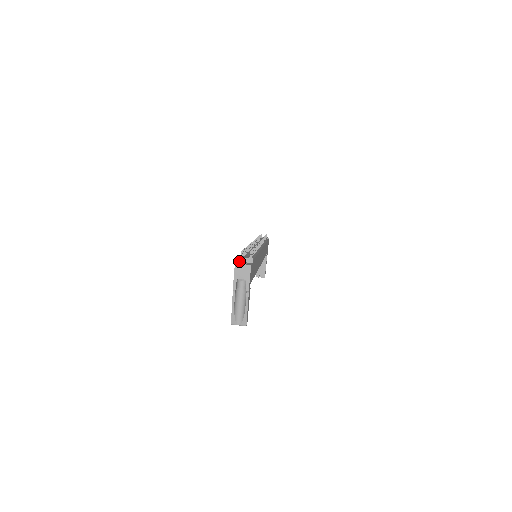
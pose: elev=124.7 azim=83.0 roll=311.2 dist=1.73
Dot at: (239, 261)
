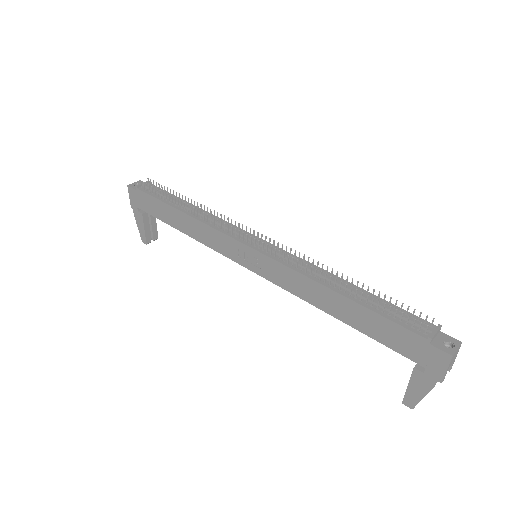
Dot at: (432, 341)
